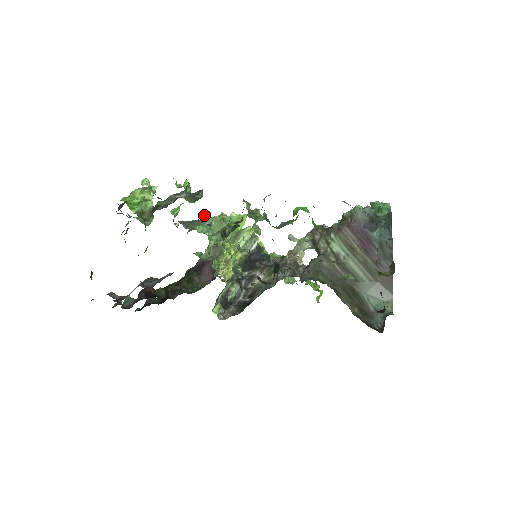
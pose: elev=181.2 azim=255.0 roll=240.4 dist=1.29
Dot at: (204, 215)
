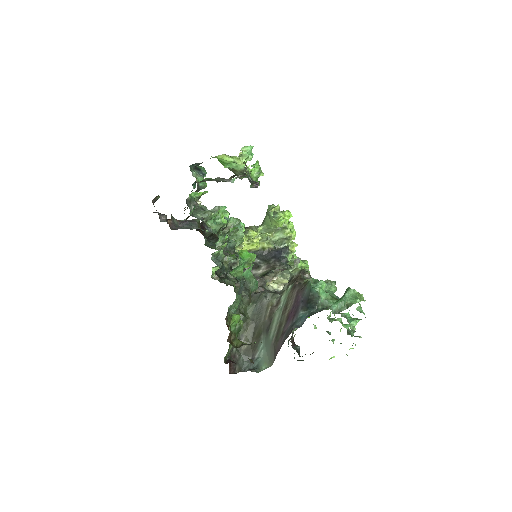
Dot at: (215, 208)
